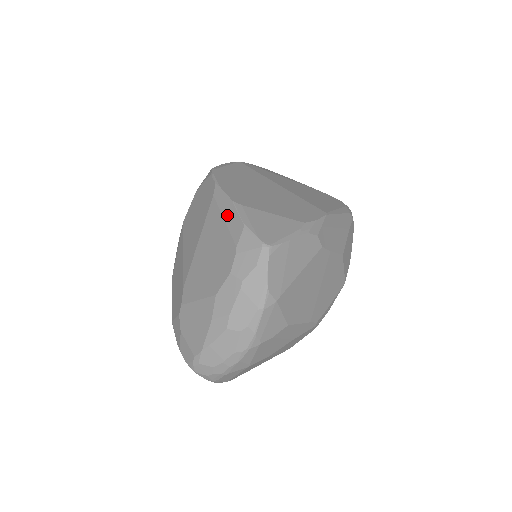
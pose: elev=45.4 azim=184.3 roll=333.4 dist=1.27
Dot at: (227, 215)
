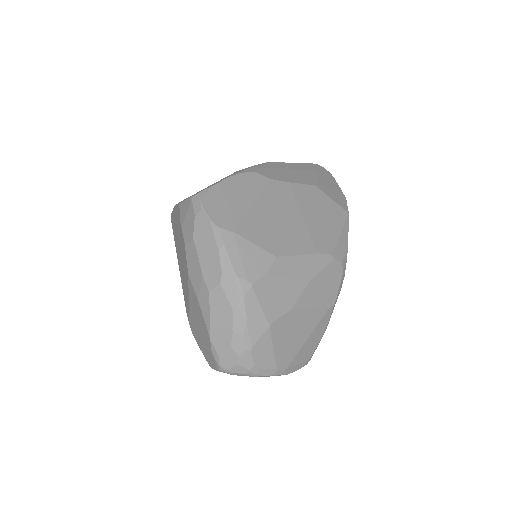
Dot at: (175, 217)
